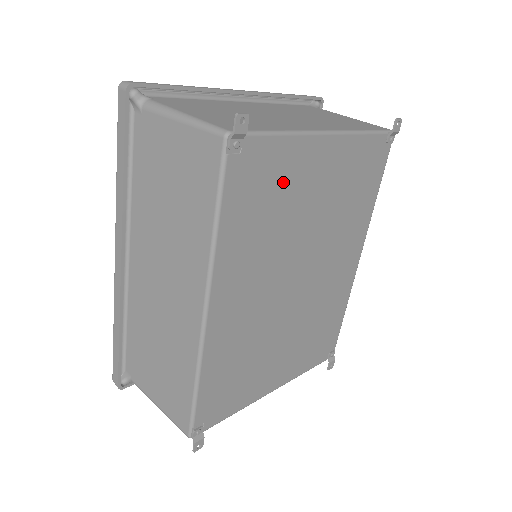
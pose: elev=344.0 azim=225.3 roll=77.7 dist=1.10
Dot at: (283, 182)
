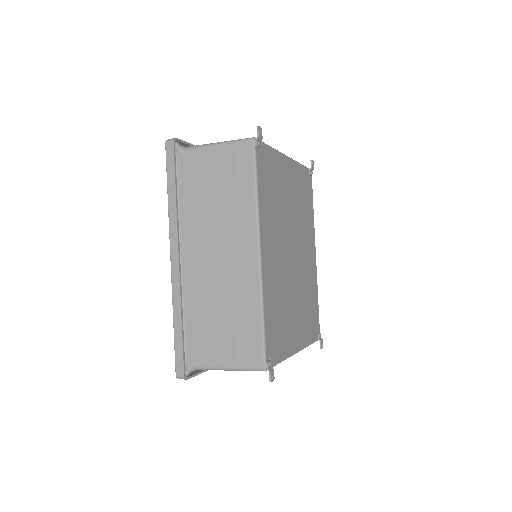
Dot at: (277, 178)
